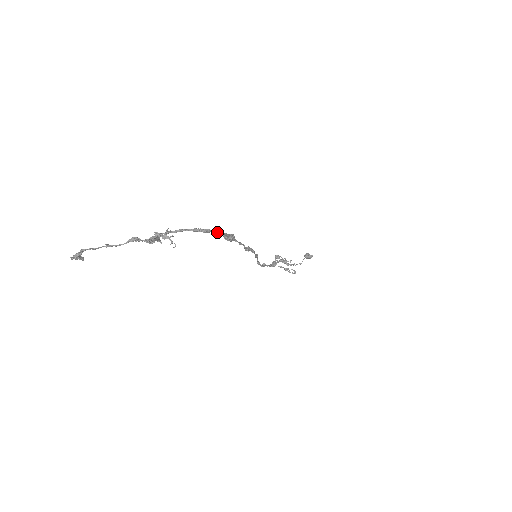
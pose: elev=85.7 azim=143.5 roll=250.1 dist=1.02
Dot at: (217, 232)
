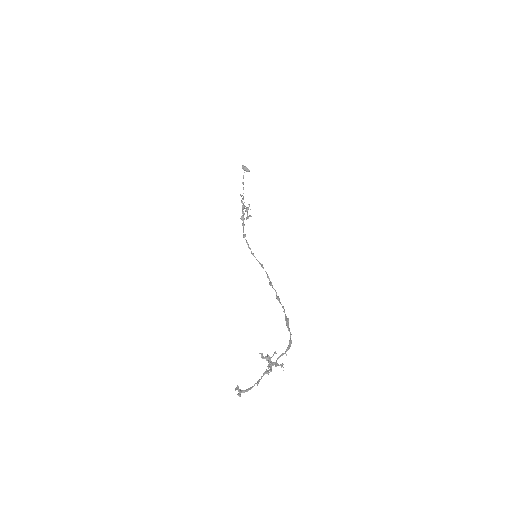
Dot at: occluded
